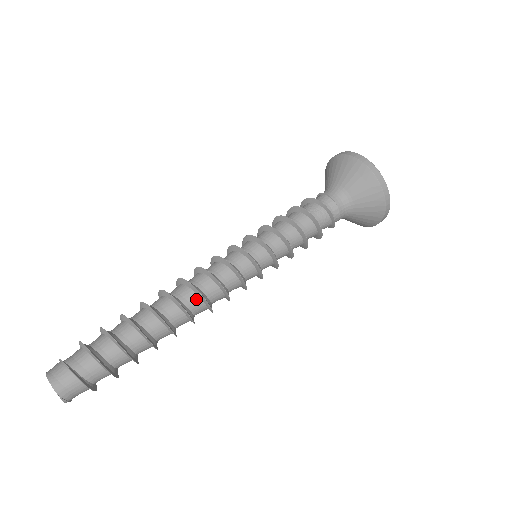
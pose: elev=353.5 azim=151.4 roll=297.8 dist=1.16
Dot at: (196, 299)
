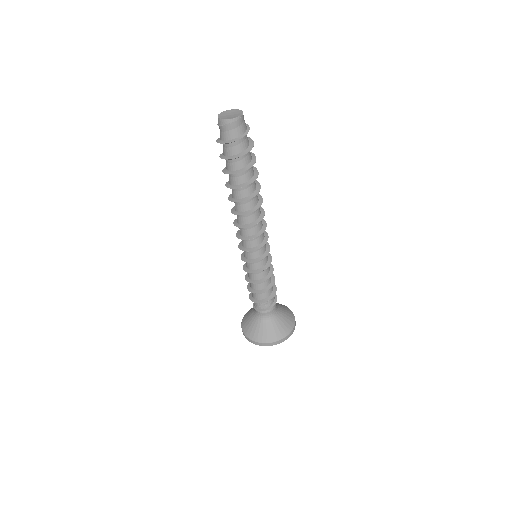
Dot at: (260, 209)
